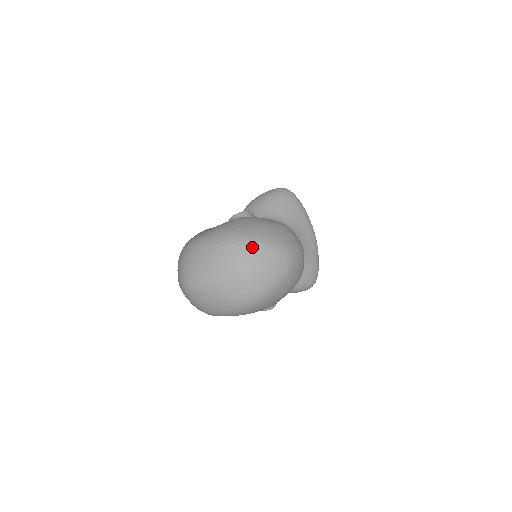
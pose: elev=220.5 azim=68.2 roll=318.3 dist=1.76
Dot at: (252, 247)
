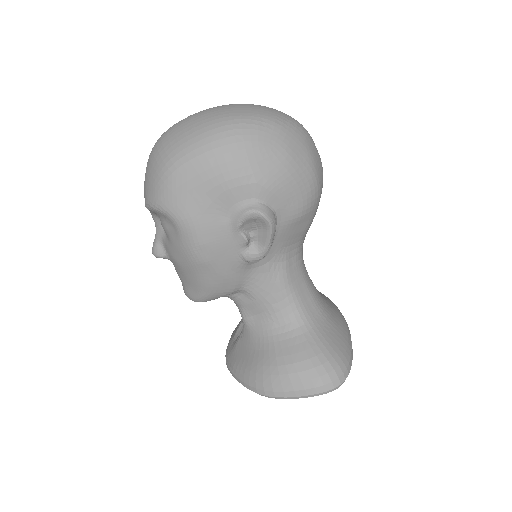
Dot at: occluded
